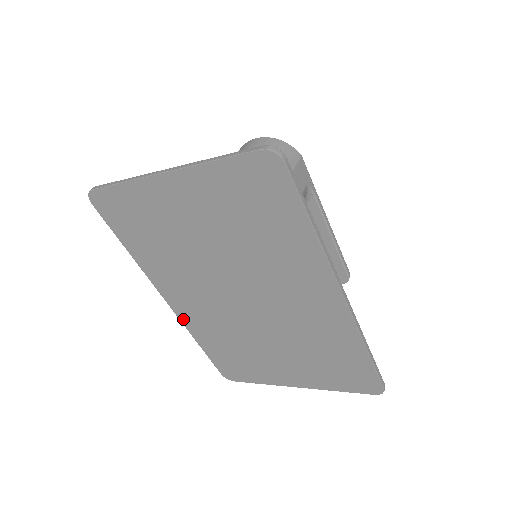
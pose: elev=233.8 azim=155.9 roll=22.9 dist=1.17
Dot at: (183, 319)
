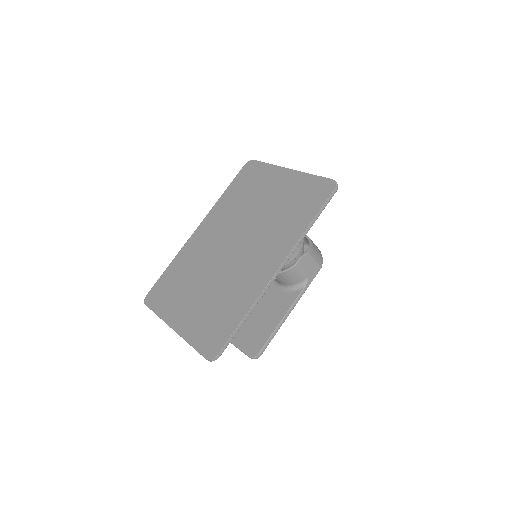
Dot at: (188, 243)
